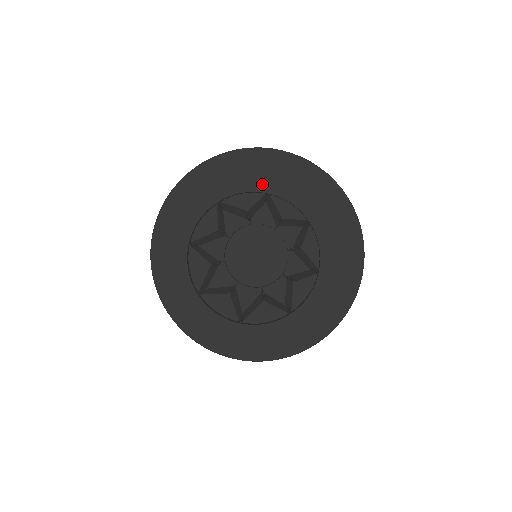
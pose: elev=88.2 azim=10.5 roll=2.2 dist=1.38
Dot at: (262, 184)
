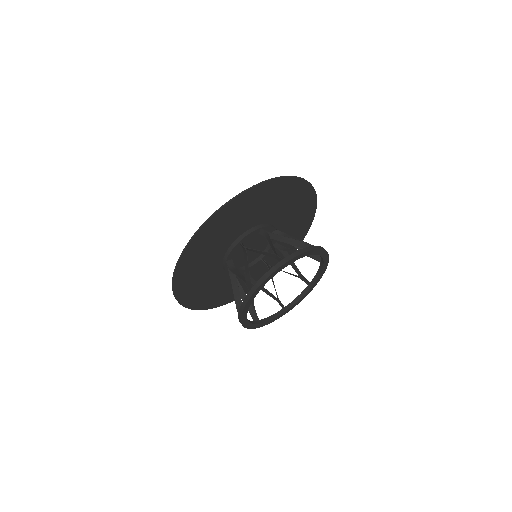
Dot at: (315, 250)
